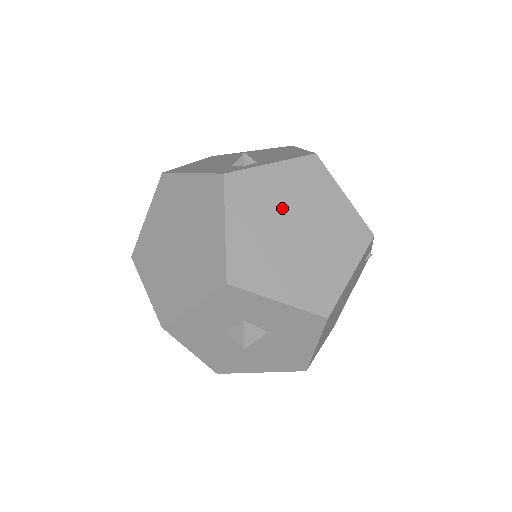
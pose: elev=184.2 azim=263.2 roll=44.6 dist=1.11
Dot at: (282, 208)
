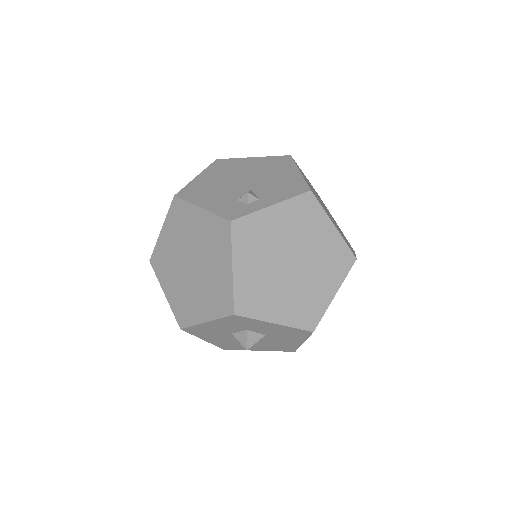
Dot at: (280, 245)
